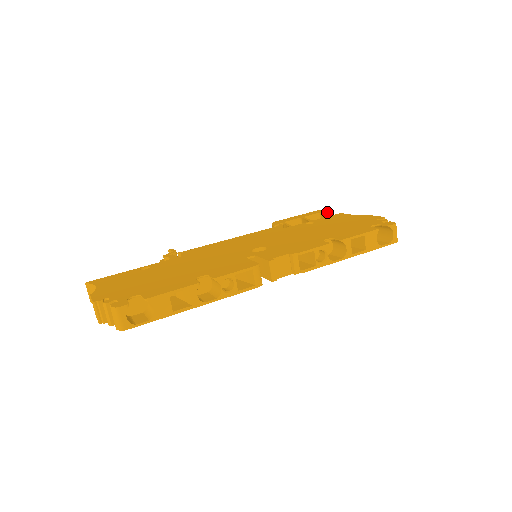
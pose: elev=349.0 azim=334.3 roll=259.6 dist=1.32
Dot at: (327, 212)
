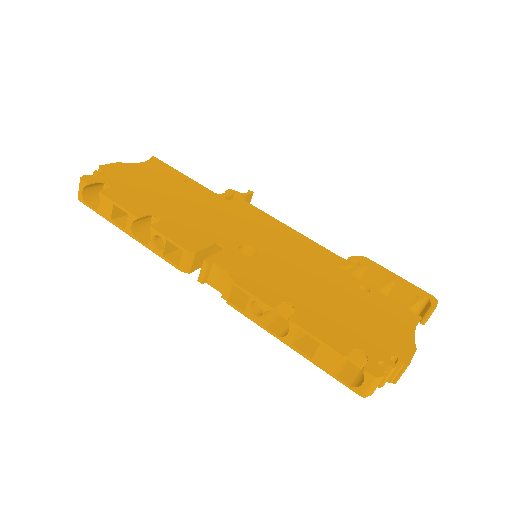
Dot at: (429, 304)
